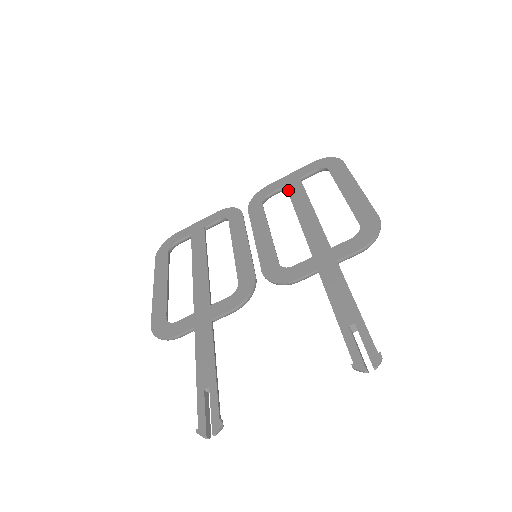
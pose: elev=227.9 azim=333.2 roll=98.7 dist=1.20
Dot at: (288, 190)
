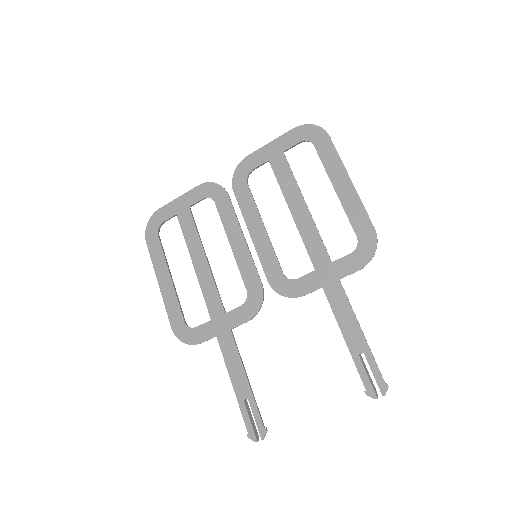
Dot at: (273, 169)
